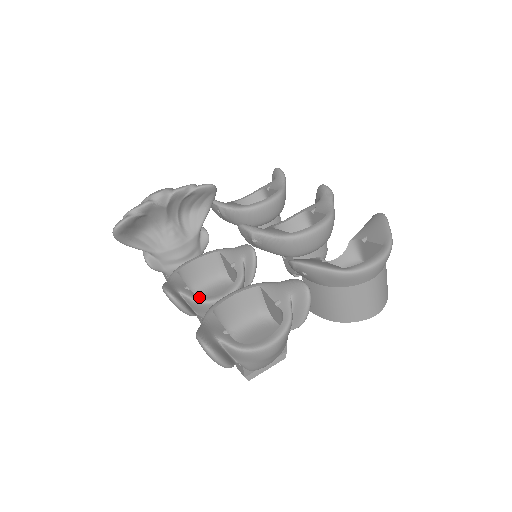
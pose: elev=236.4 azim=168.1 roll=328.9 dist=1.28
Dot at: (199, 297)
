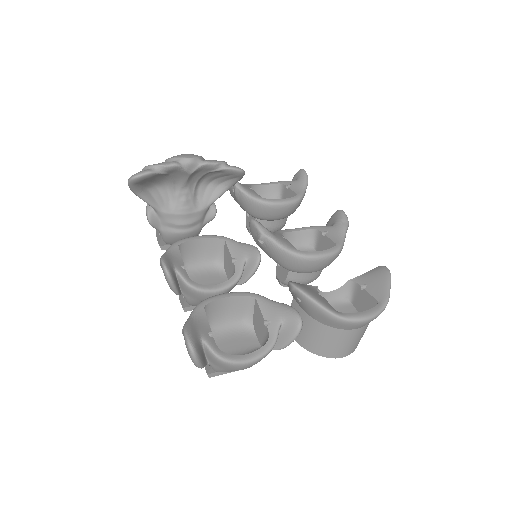
Dot at: (192, 281)
